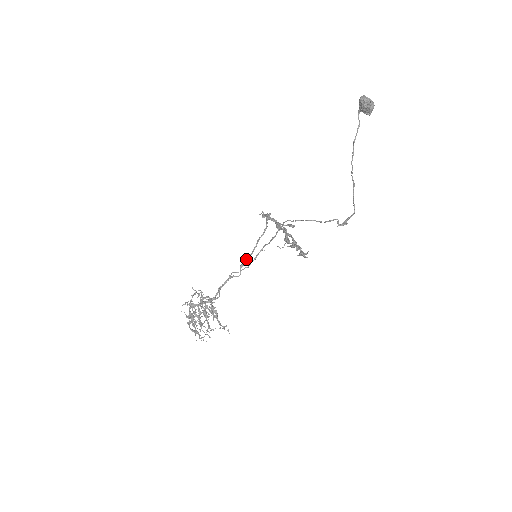
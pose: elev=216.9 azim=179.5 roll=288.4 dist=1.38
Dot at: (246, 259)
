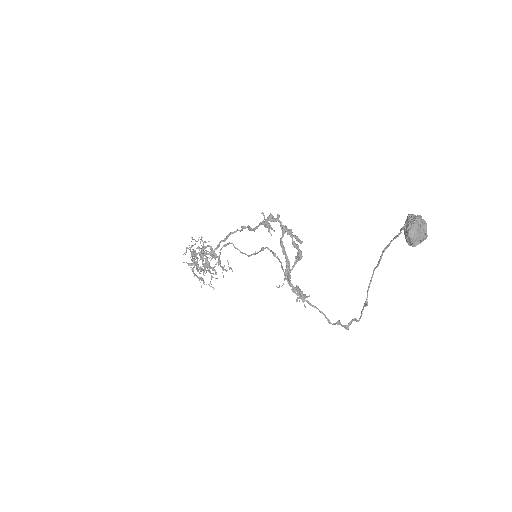
Dot at: (248, 228)
